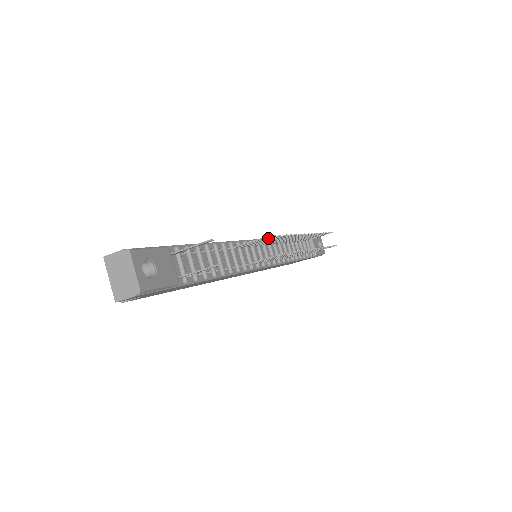
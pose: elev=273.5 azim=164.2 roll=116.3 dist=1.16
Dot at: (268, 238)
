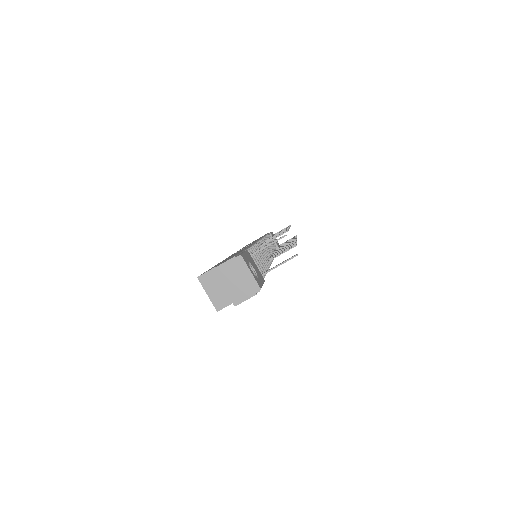
Dot at: occluded
